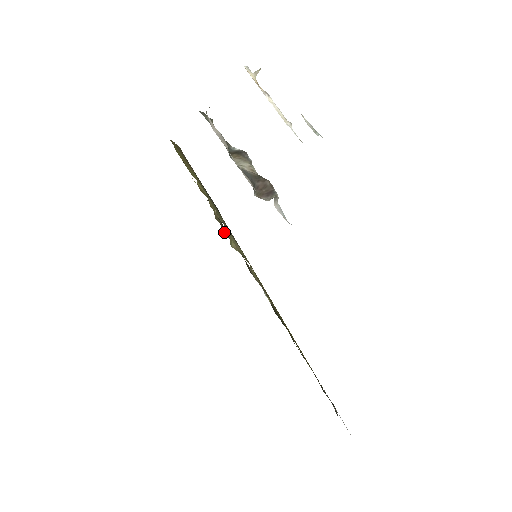
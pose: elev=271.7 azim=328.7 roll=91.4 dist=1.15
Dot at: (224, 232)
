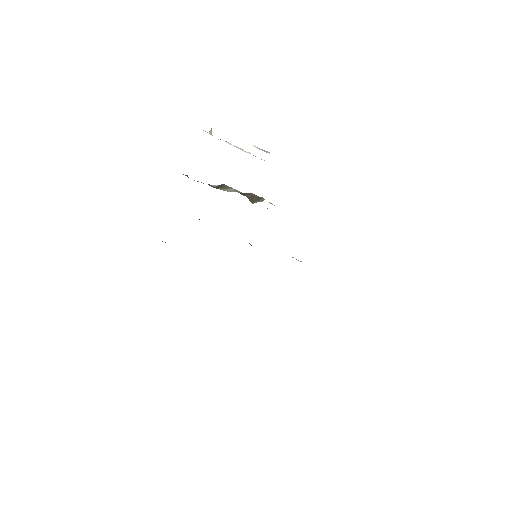
Dot at: occluded
